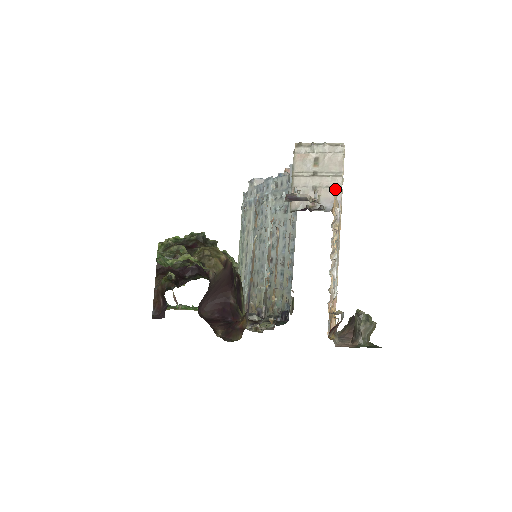
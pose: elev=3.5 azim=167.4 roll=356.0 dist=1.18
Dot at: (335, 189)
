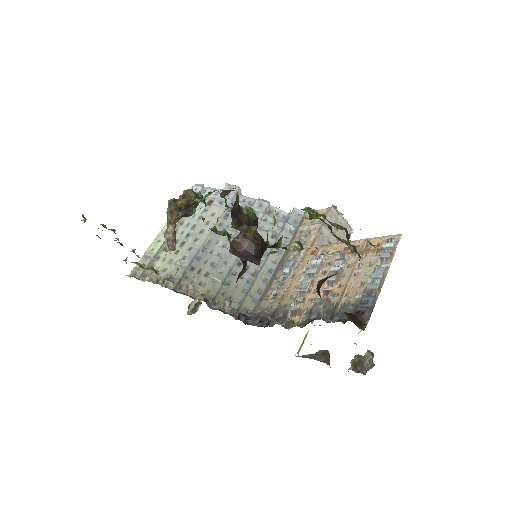
Dot at: occluded
